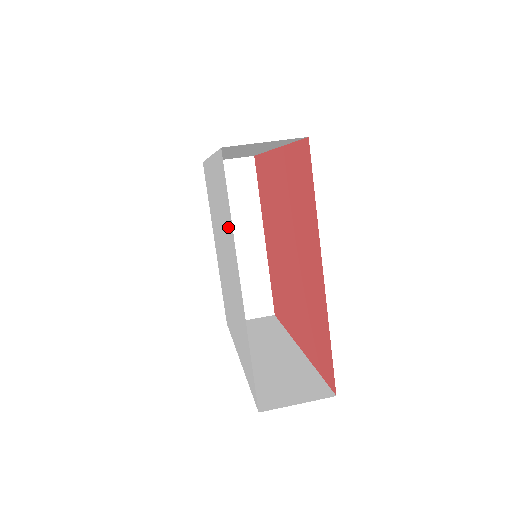
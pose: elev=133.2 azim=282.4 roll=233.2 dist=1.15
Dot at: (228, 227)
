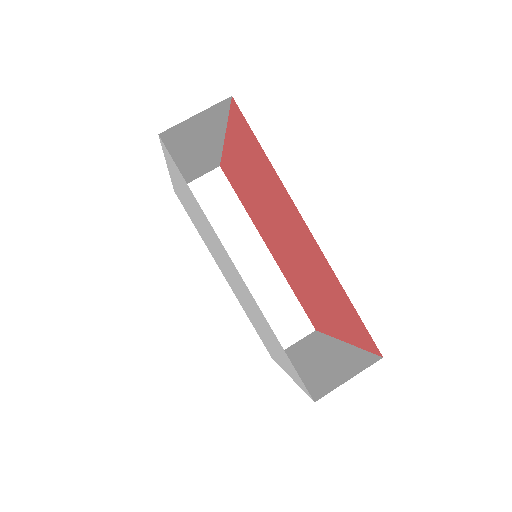
Dot at: (280, 356)
